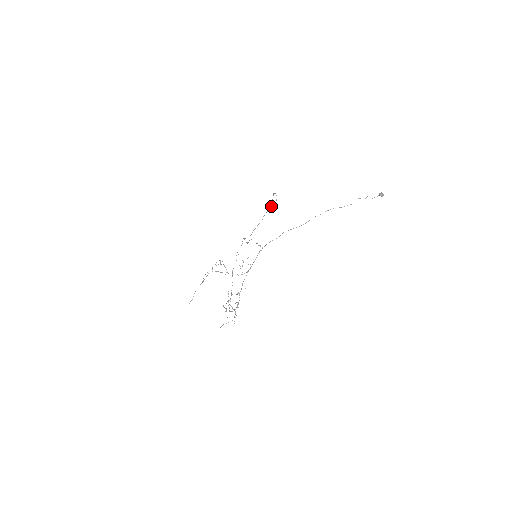
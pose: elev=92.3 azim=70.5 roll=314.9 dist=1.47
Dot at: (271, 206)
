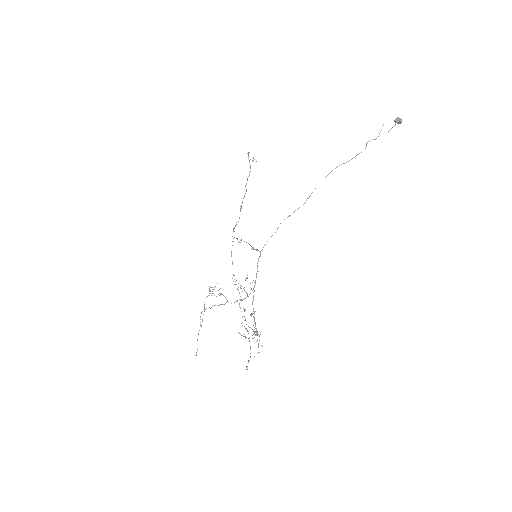
Dot at: (250, 168)
